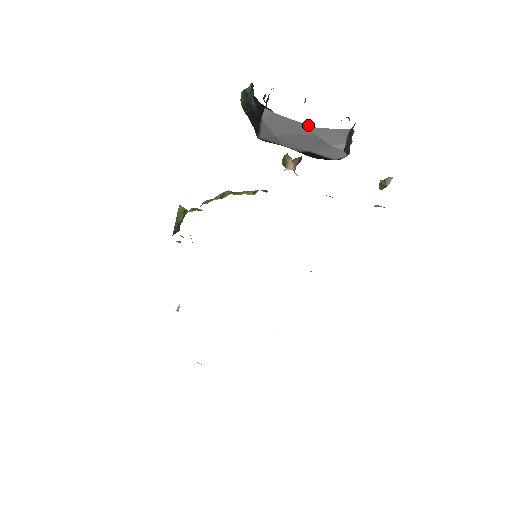
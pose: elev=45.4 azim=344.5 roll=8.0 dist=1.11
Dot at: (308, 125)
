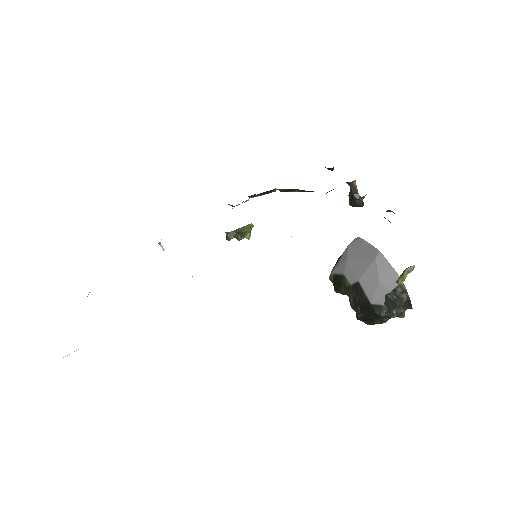
Dot at: (376, 248)
